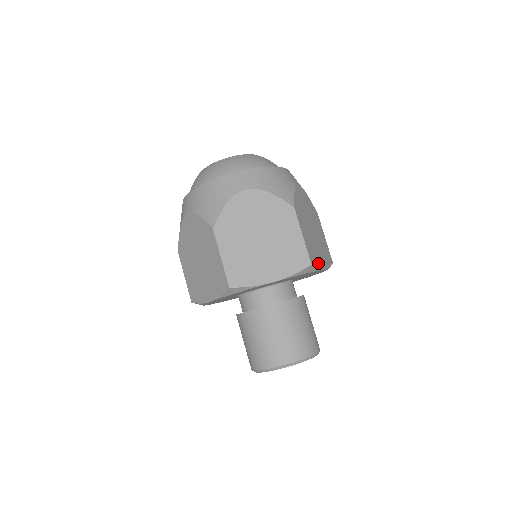
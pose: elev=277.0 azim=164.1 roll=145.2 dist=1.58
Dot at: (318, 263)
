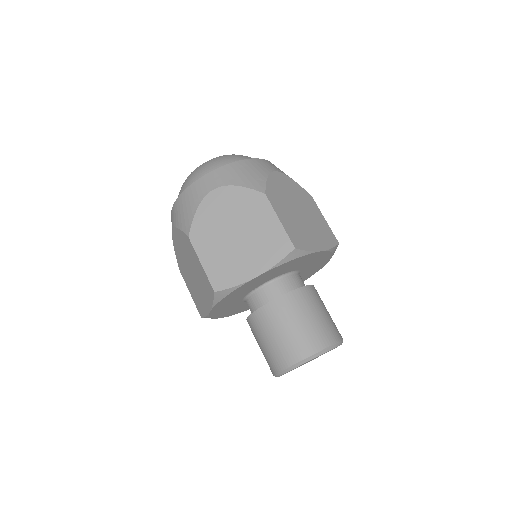
Dot at: occluded
